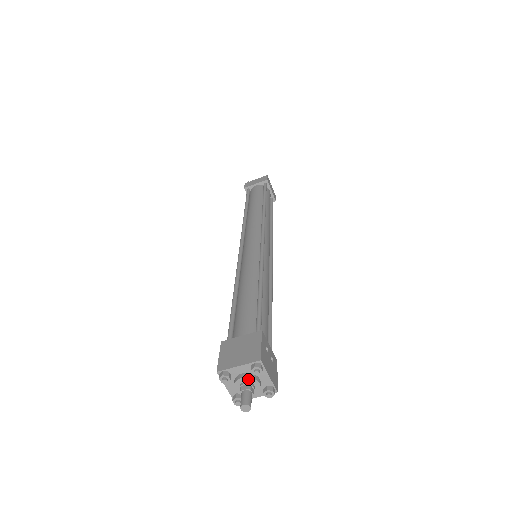
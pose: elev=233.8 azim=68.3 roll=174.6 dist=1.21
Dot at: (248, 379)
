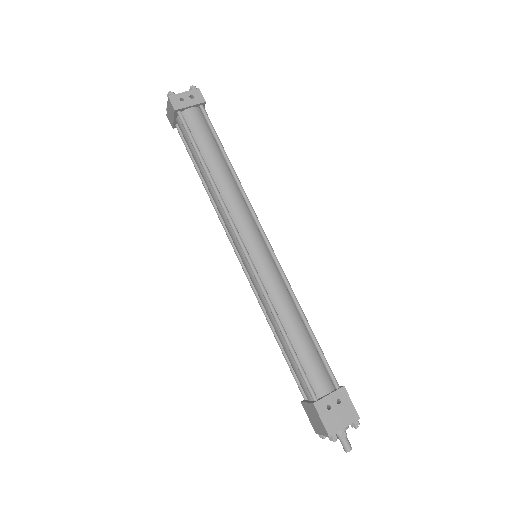
Dot at: occluded
